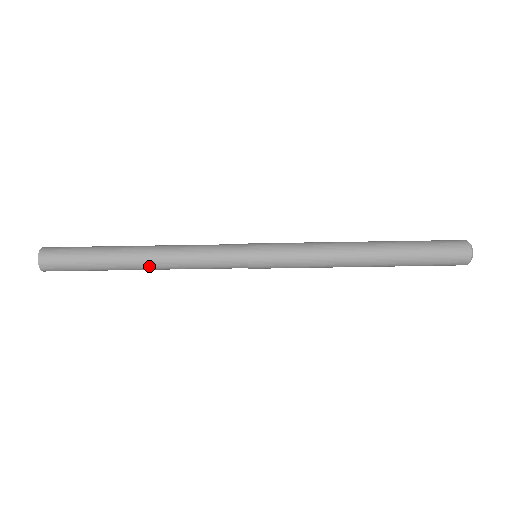
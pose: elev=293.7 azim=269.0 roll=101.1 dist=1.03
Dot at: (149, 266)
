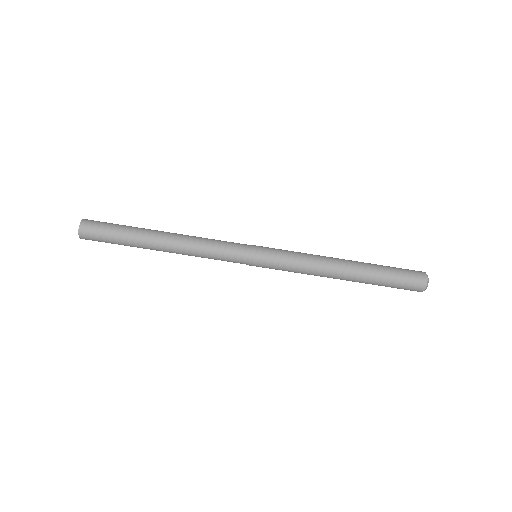
Dot at: (169, 248)
